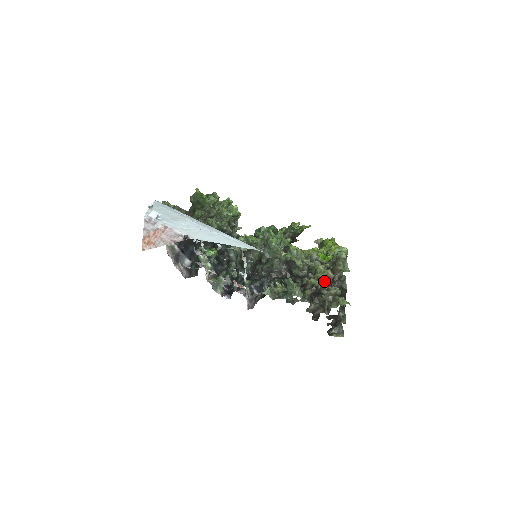
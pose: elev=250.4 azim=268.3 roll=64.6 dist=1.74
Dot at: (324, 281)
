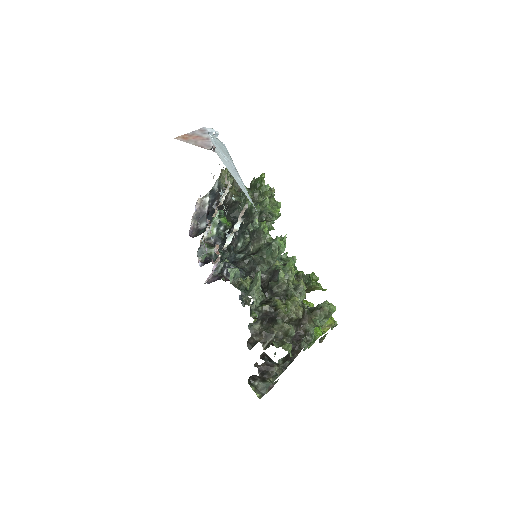
Dot at: (288, 311)
